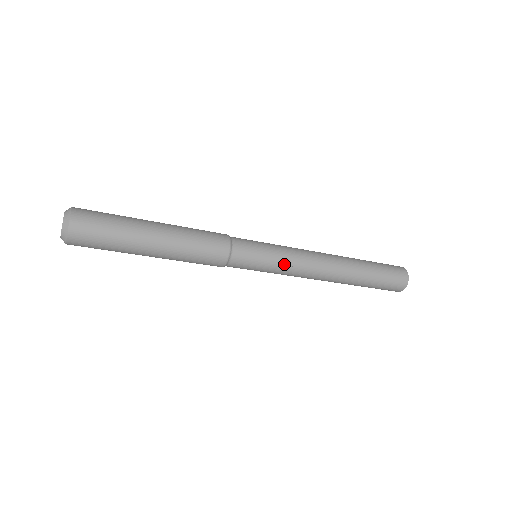
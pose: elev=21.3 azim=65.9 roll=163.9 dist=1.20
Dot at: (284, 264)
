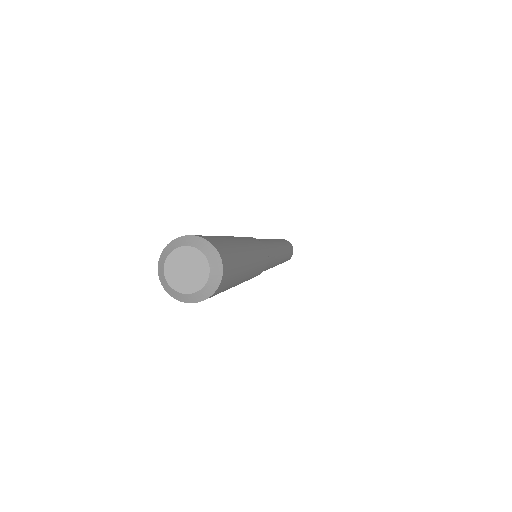
Dot at: occluded
